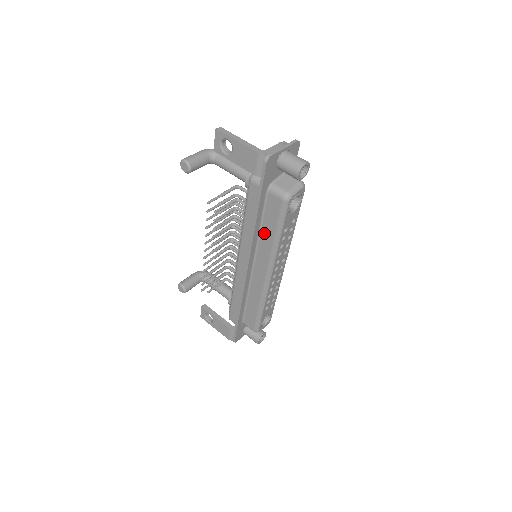
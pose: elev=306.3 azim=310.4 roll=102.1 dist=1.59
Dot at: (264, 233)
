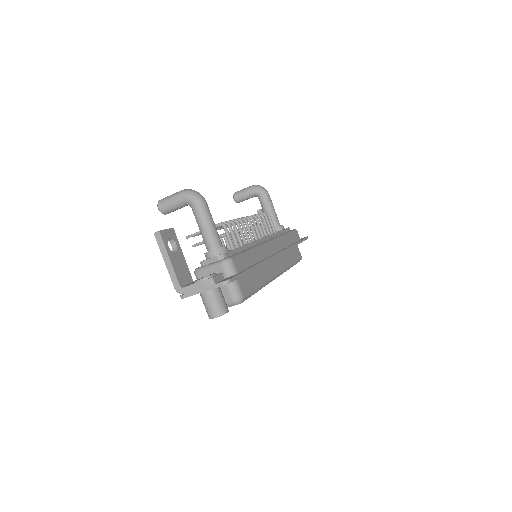
Dot at: occluded
